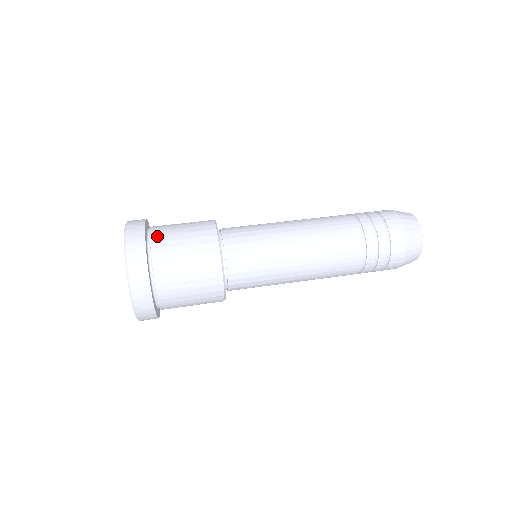
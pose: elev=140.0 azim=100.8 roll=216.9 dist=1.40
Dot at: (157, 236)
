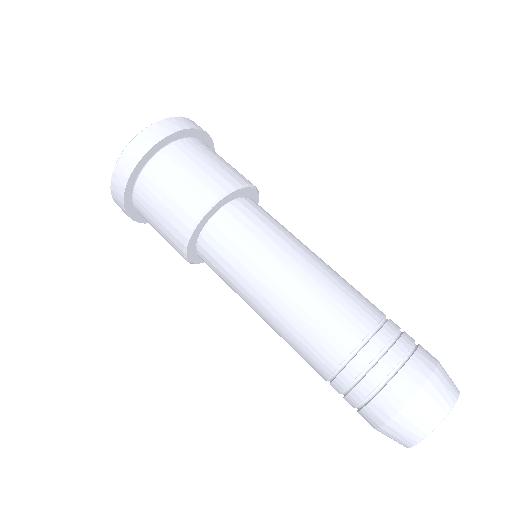
Dot at: (140, 195)
